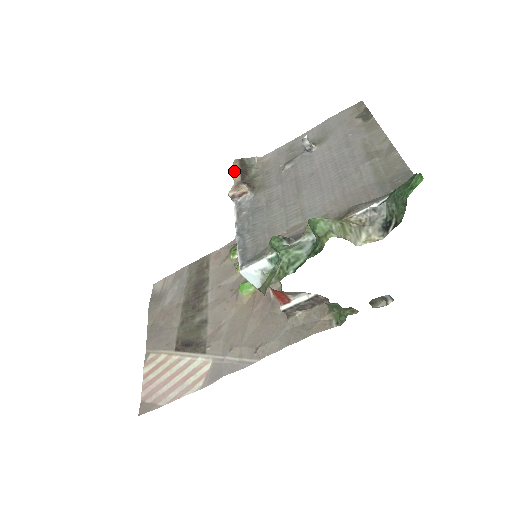
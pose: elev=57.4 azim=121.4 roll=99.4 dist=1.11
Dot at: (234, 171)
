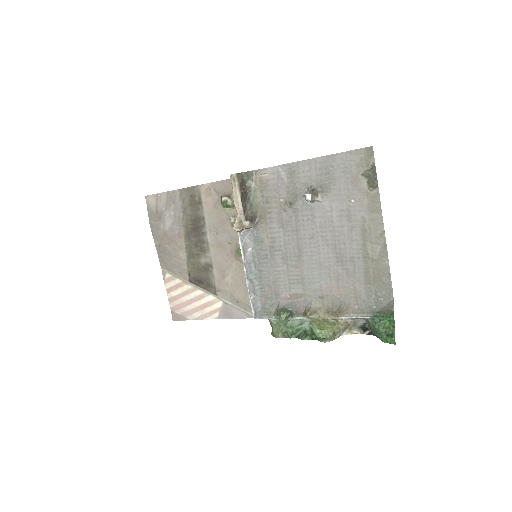
Dot at: (234, 195)
